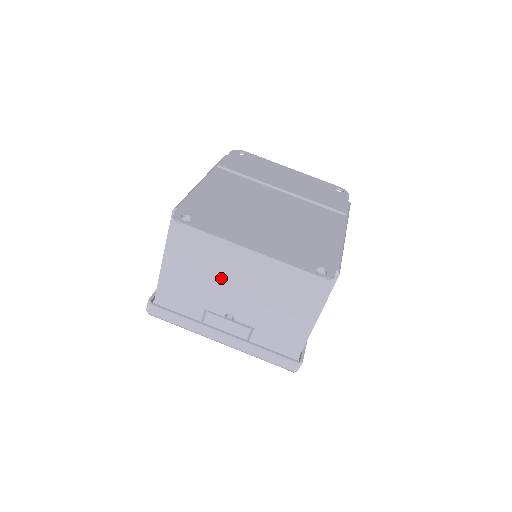
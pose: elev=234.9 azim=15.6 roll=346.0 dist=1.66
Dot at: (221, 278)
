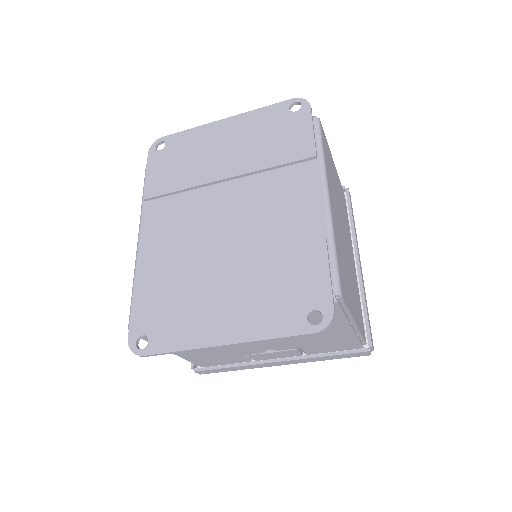
Dot at: occluded
